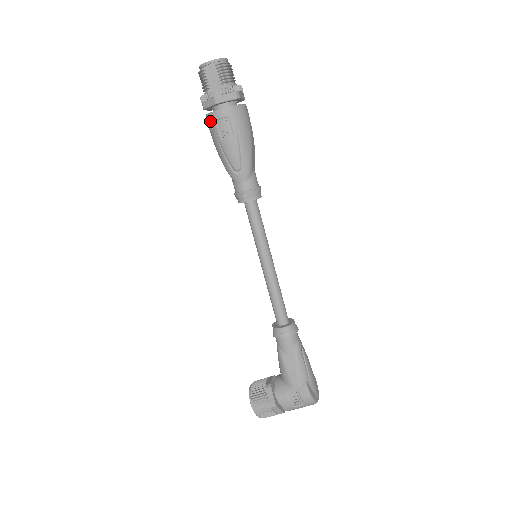
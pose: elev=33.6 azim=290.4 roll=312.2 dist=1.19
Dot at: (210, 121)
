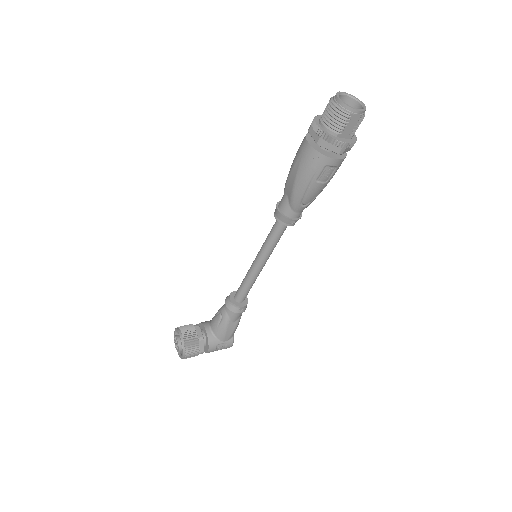
Dot at: (320, 162)
